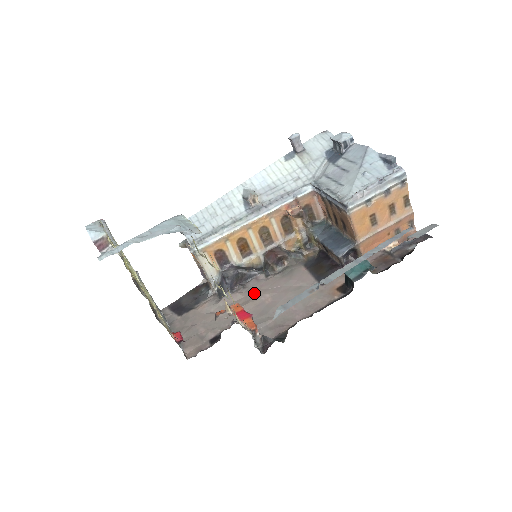
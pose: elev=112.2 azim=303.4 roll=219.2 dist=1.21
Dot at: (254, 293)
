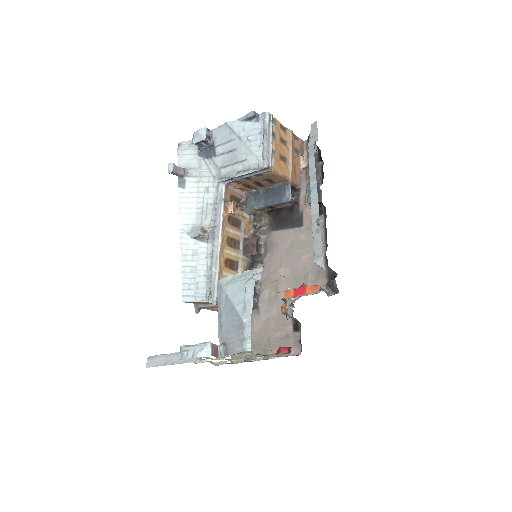
Dot at: (272, 279)
